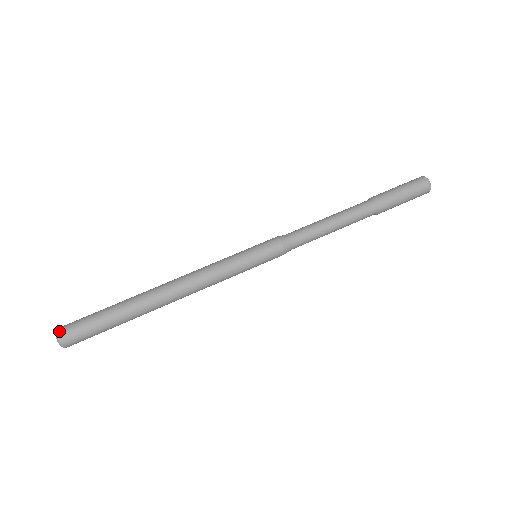
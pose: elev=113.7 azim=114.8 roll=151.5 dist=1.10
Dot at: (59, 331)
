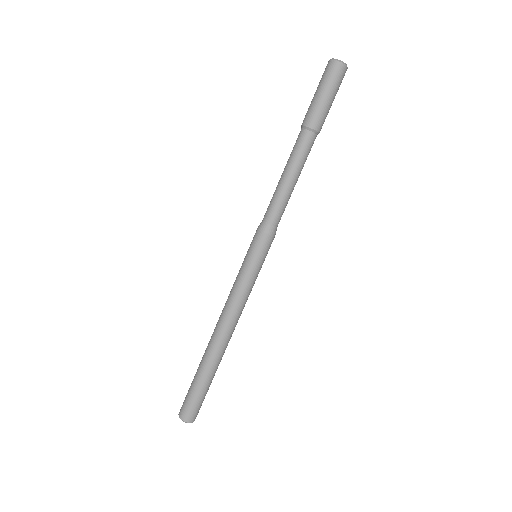
Dot at: (191, 421)
